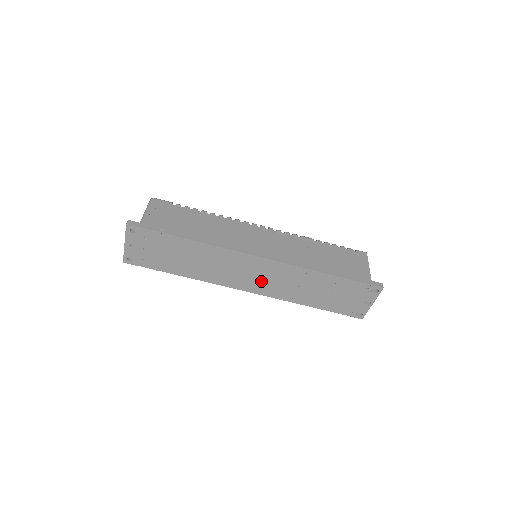
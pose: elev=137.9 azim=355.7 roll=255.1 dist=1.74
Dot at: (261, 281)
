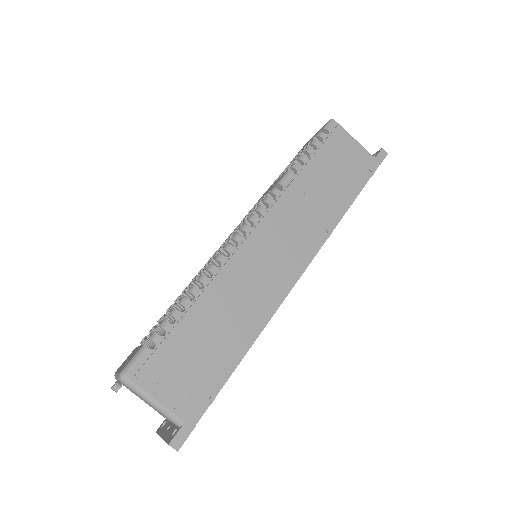
Dot at: occluded
